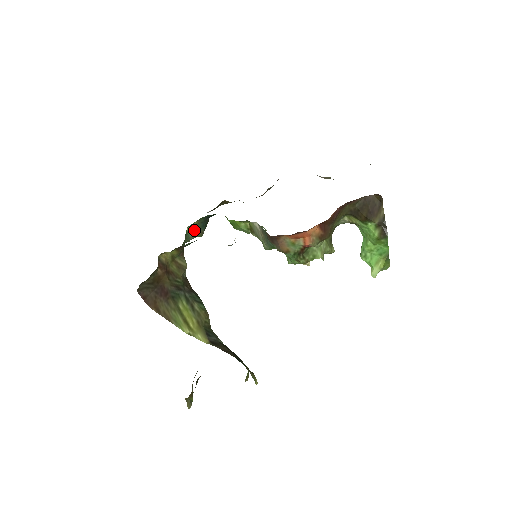
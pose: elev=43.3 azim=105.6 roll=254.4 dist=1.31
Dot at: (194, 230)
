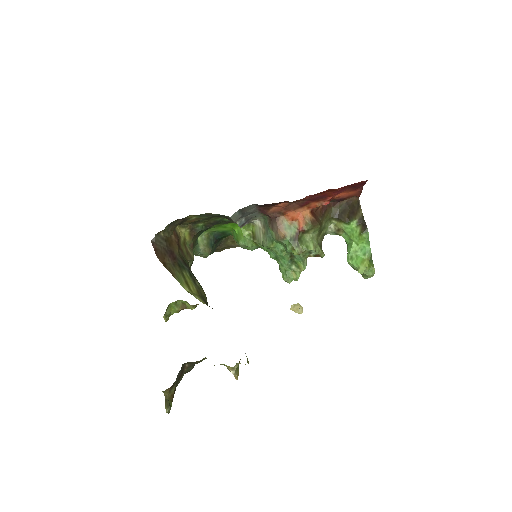
Dot at: (204, 243)
